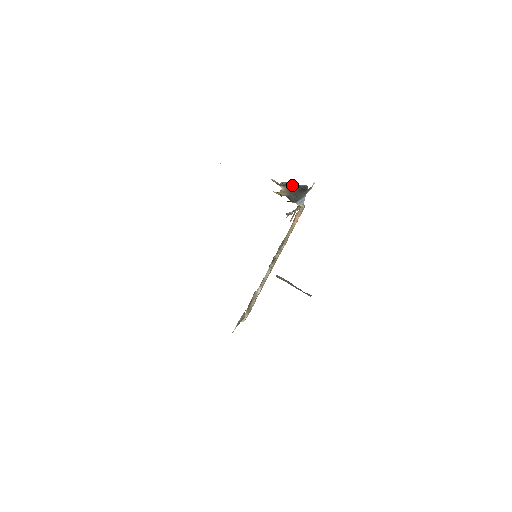
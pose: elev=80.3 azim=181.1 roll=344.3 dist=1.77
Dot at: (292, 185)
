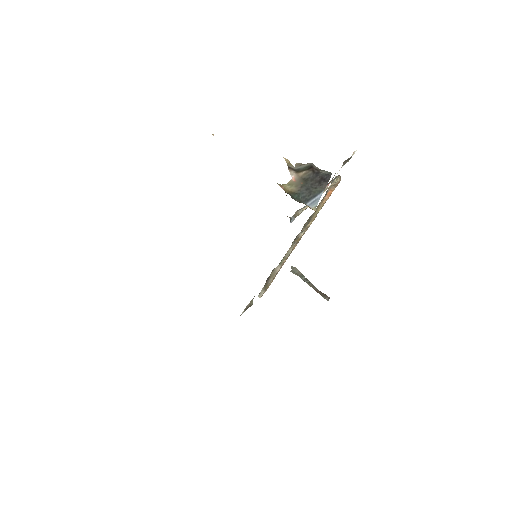
Dot at: (309, 171)
